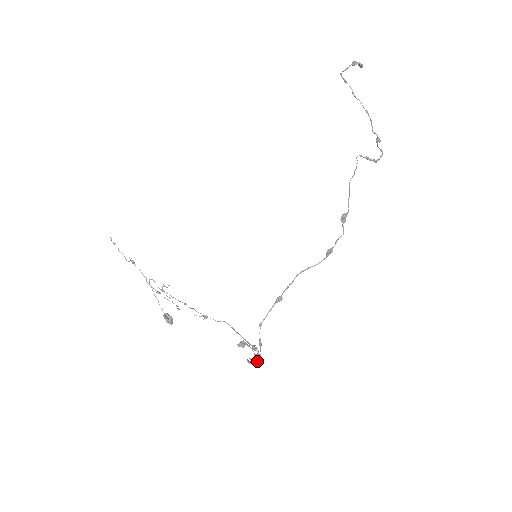
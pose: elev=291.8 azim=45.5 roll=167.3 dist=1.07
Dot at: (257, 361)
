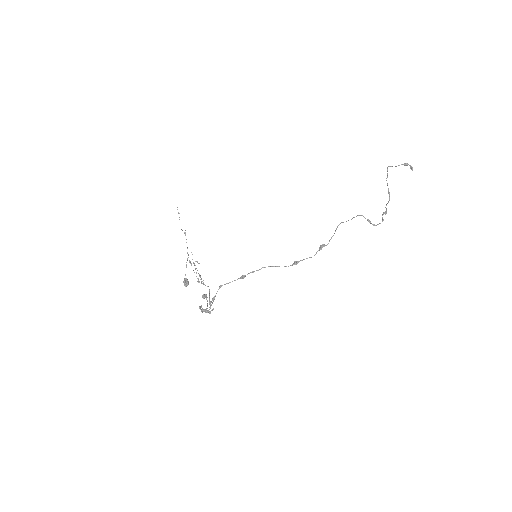
Dot at: (205, 310)
